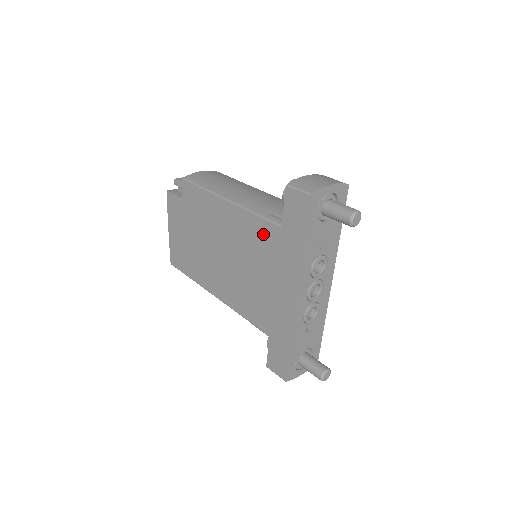
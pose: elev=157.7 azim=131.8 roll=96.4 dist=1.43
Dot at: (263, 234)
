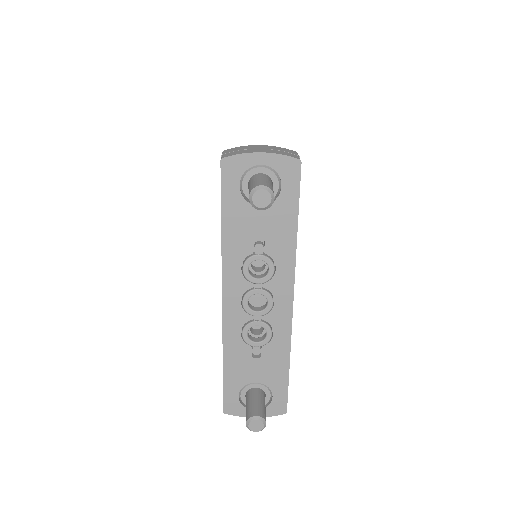
Dot at: occluded
